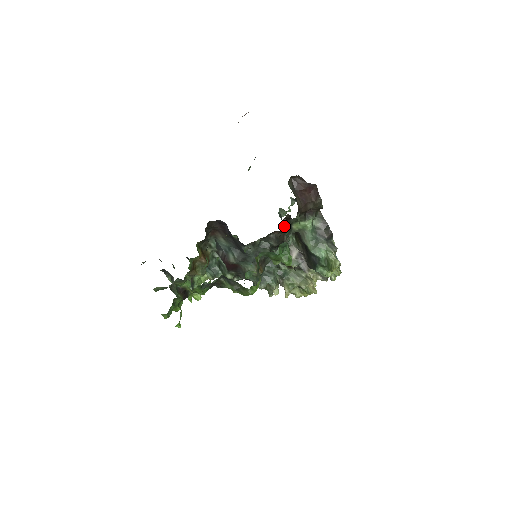
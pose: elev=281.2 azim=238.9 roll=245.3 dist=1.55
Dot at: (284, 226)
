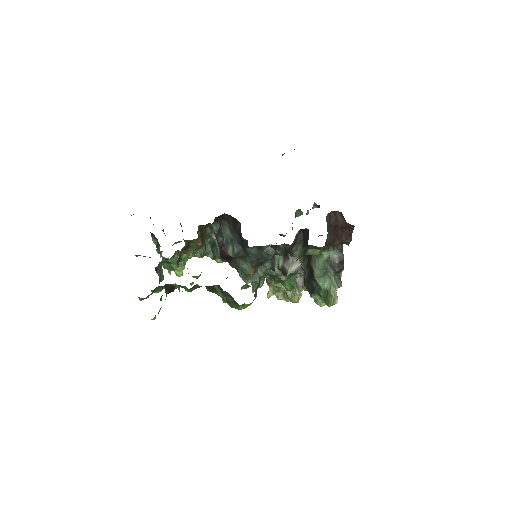
Dot at: (297, 236)
